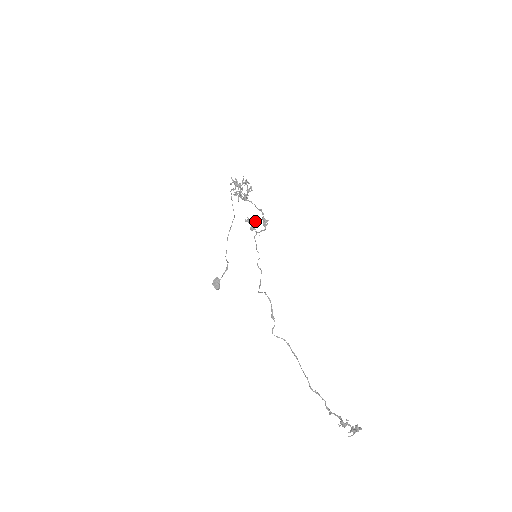
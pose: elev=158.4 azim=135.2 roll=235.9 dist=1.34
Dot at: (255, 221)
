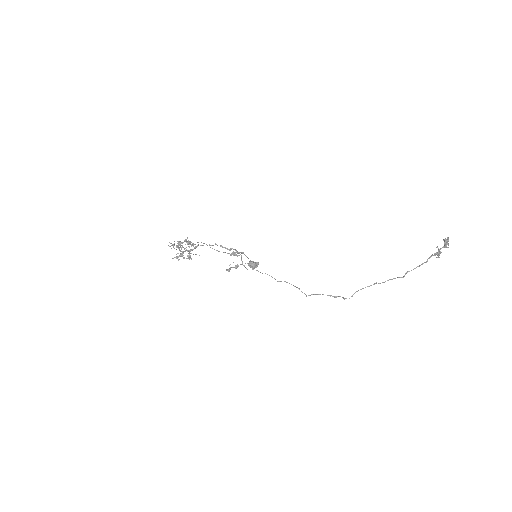
Dot at: occluded
